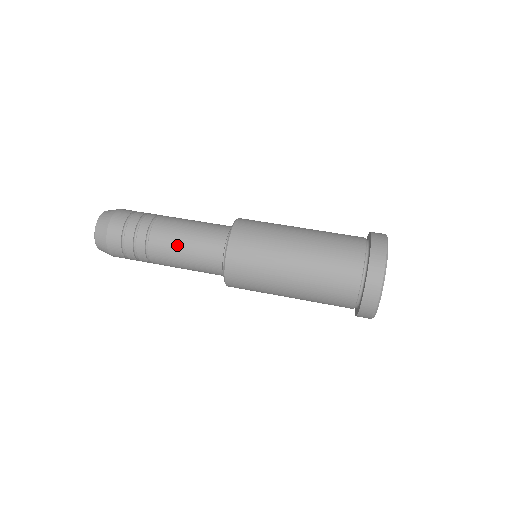
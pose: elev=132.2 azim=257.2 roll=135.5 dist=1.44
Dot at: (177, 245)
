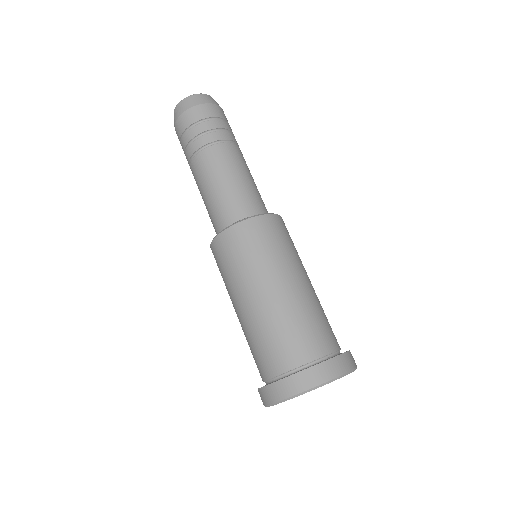
Dot at: (228, 171)
